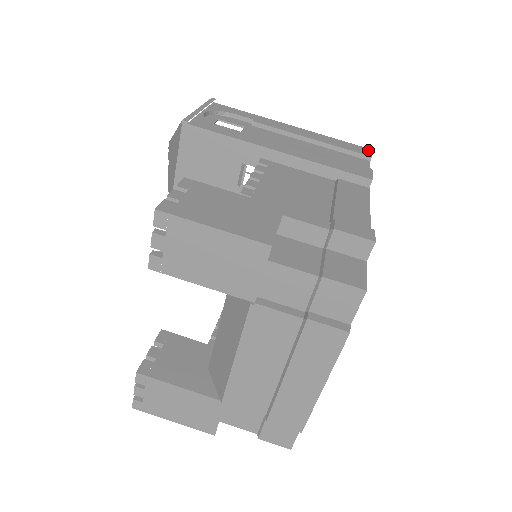
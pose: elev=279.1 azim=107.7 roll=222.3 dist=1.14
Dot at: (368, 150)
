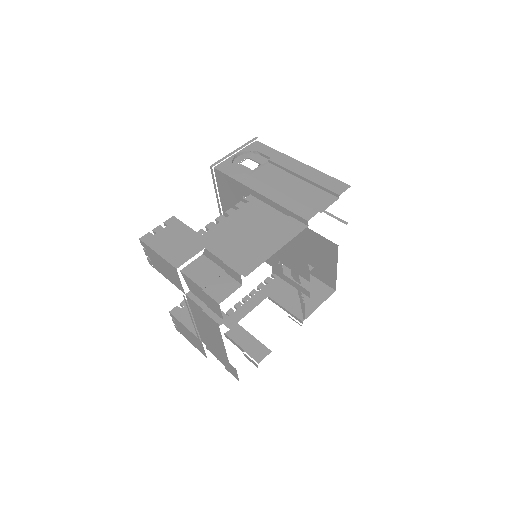
Dot at: (346, 187)
